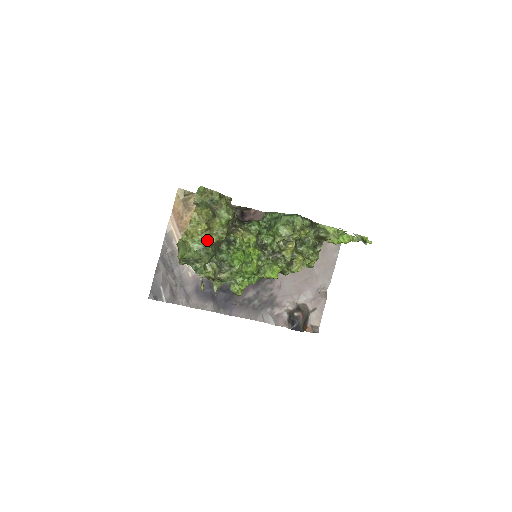
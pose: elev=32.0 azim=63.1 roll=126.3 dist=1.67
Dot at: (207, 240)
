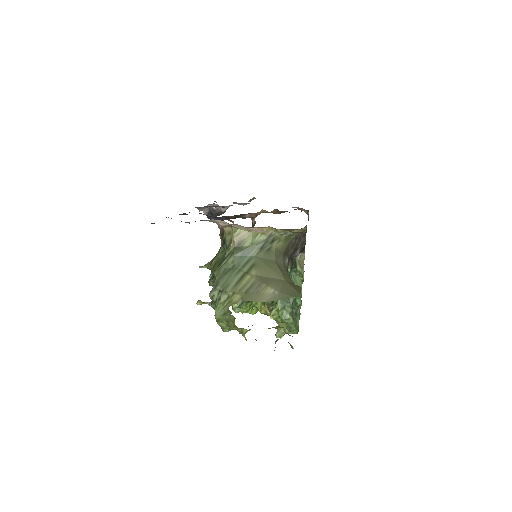
Dot at: occluded
